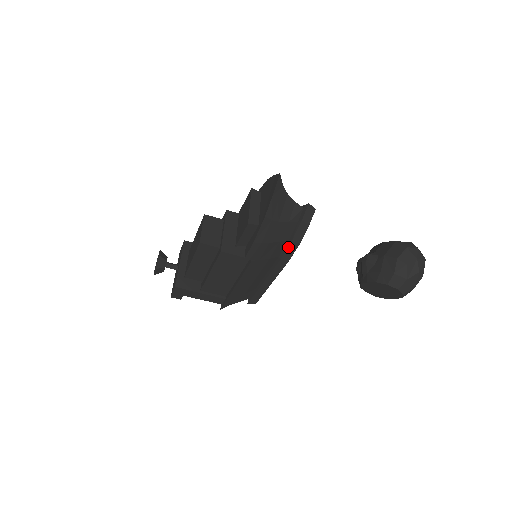
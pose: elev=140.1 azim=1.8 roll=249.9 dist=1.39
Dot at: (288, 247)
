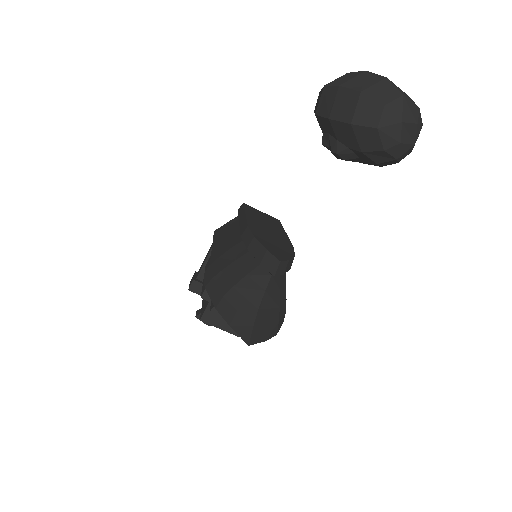
Dot at: occluded
